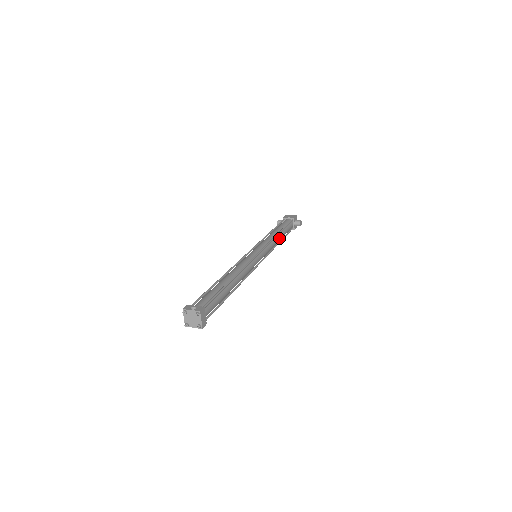
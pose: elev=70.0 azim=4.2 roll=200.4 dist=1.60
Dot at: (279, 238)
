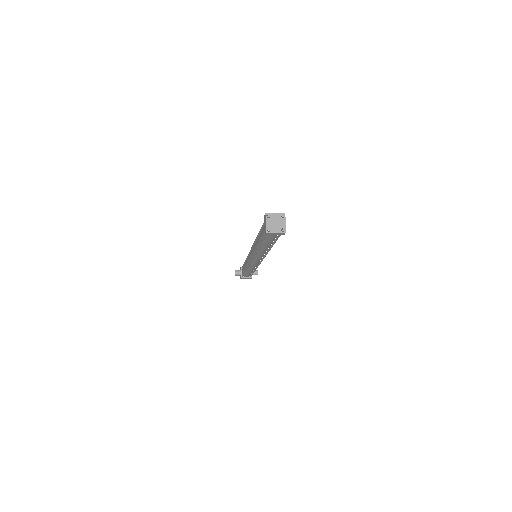
Dot at: occluded
